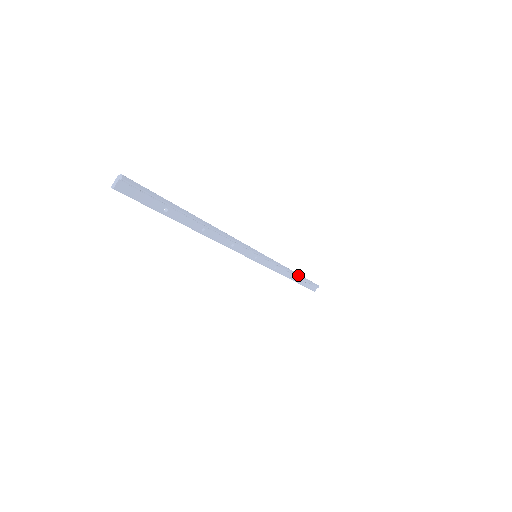
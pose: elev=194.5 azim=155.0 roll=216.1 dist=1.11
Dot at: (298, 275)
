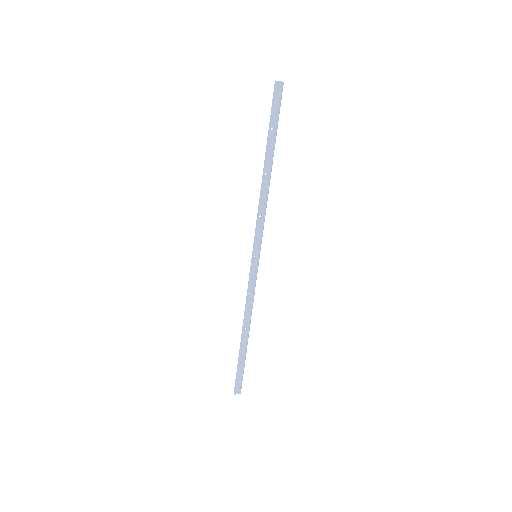
Dot at: occluded
